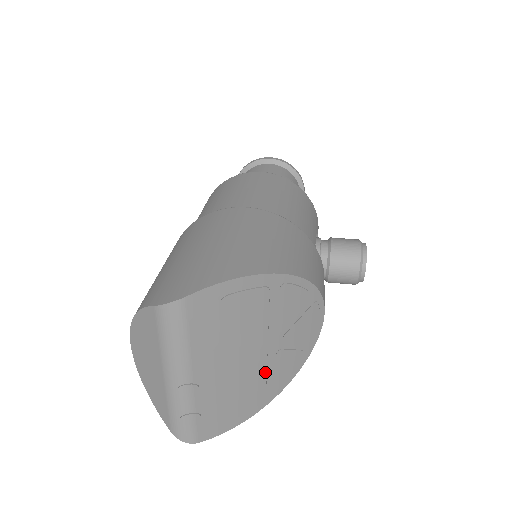
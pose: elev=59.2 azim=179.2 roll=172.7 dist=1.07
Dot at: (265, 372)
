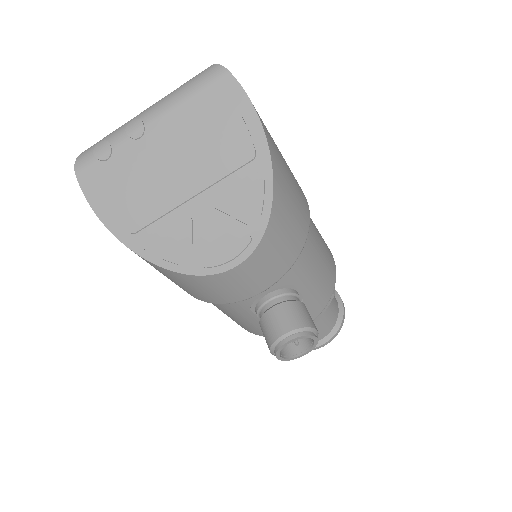
Dot at: (164, 213)
